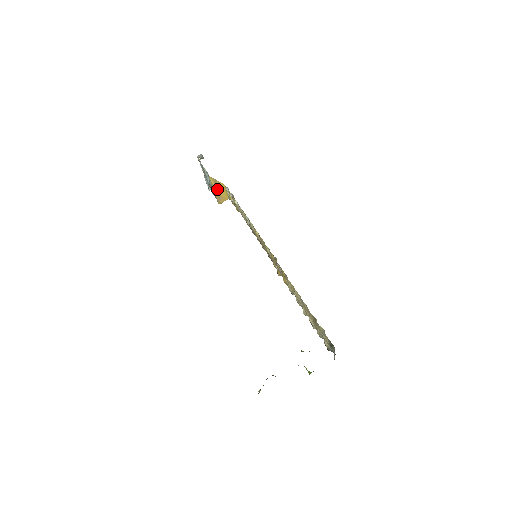
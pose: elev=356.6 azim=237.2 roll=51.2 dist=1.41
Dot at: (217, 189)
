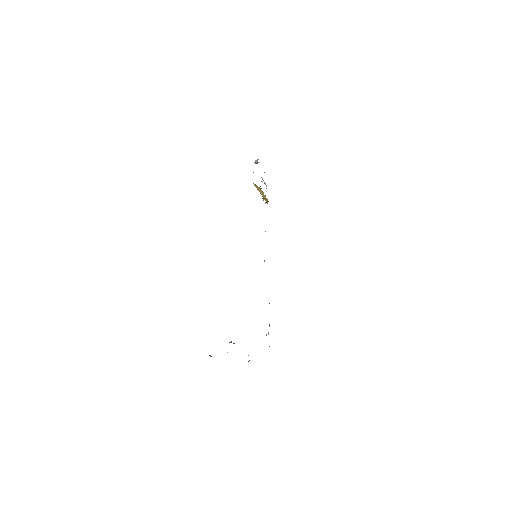
Dot at: (260, 192)
